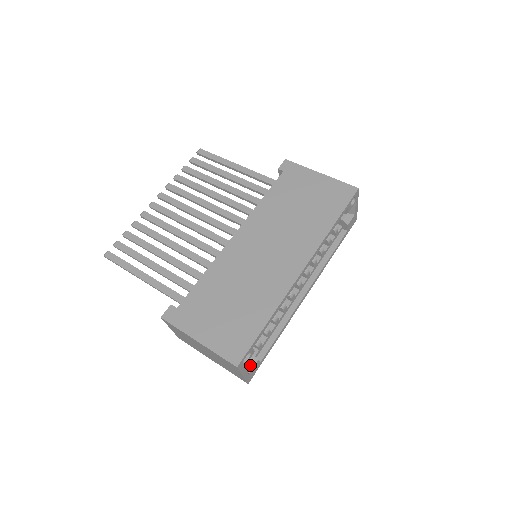
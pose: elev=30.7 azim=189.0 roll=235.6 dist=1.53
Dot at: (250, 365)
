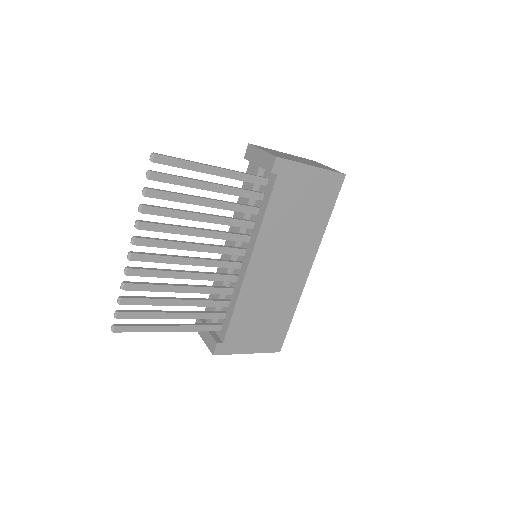
Dot at: occluded
